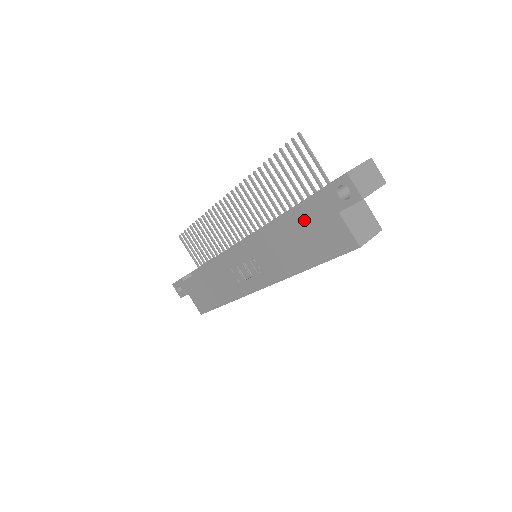
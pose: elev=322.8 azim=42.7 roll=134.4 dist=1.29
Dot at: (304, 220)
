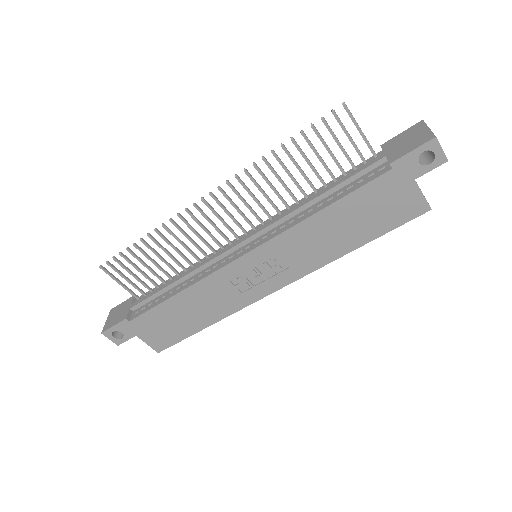
Dot at: (365, 197)
